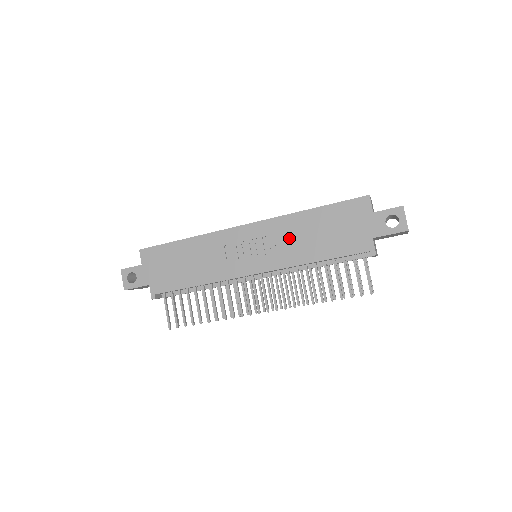
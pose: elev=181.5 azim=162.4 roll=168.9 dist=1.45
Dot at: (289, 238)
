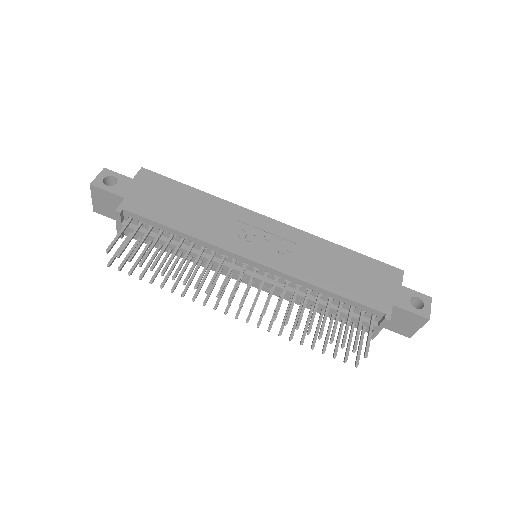
Dot at: (309, 255)
